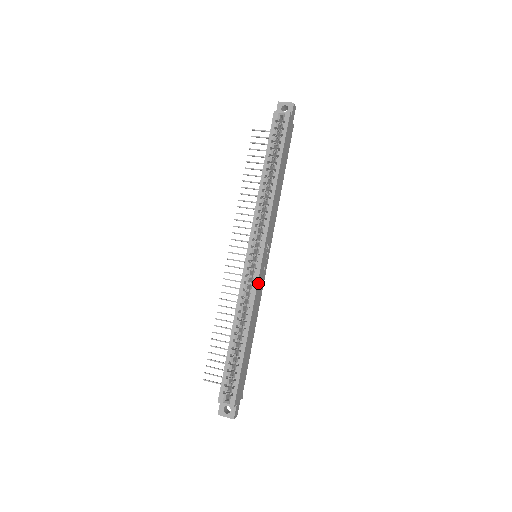
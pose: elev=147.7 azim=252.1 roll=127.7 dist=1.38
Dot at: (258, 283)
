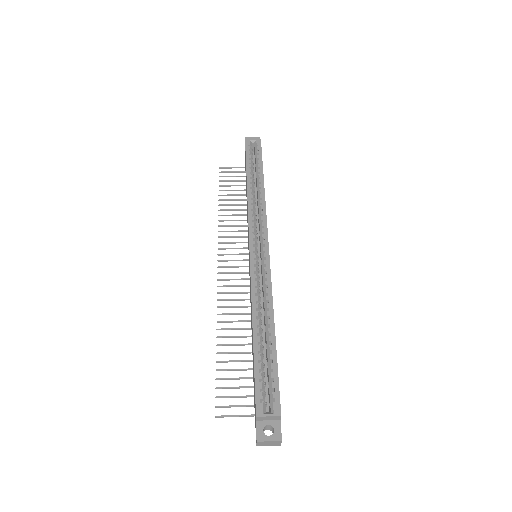
Dot at: (270, 272)
